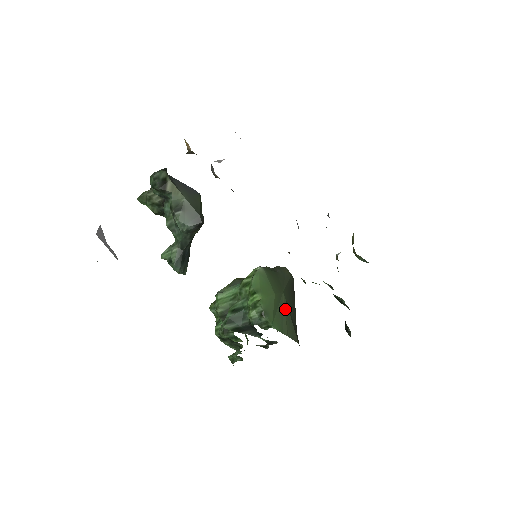
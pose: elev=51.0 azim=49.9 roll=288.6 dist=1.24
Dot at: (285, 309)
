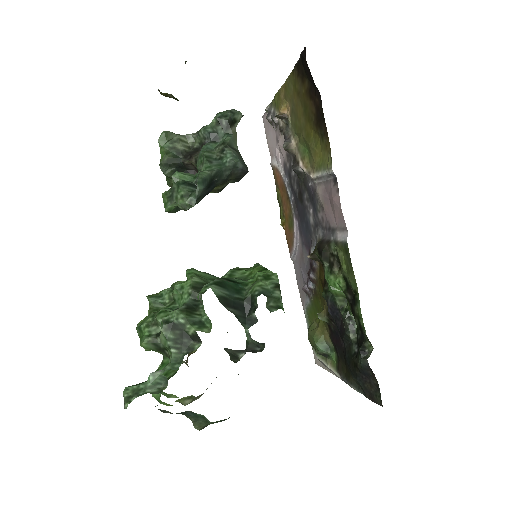
Dot at: occluded
